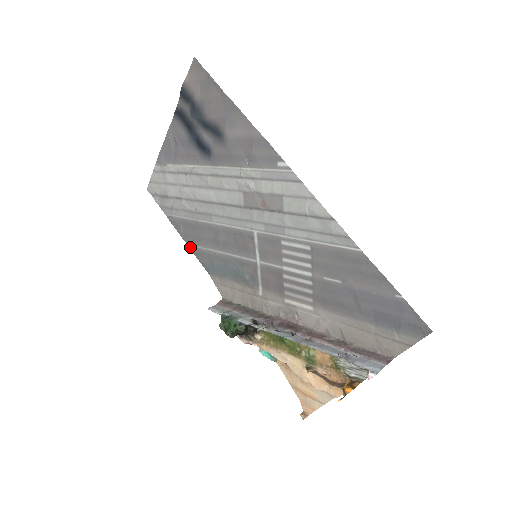
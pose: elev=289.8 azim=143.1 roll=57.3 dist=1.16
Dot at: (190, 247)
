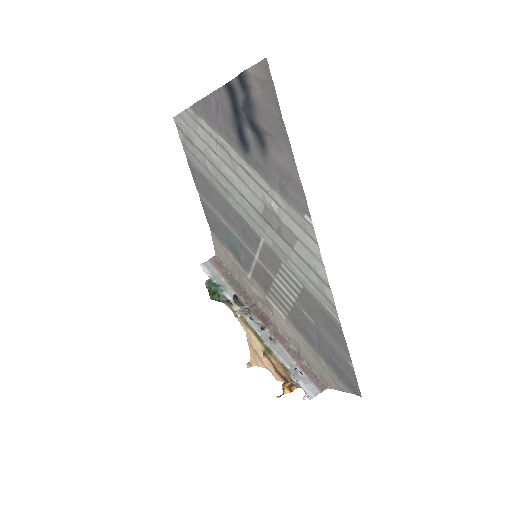
Dot at: (200, 196)
